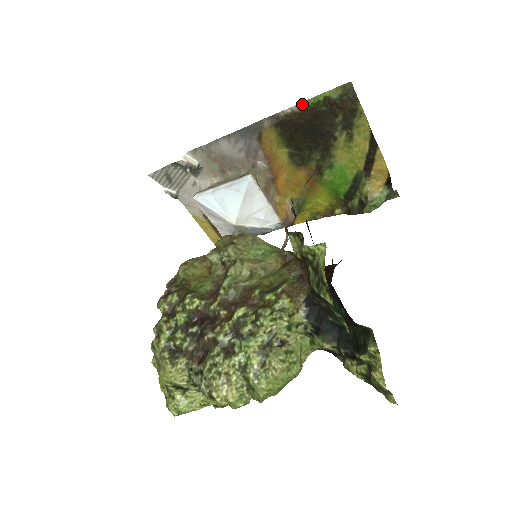
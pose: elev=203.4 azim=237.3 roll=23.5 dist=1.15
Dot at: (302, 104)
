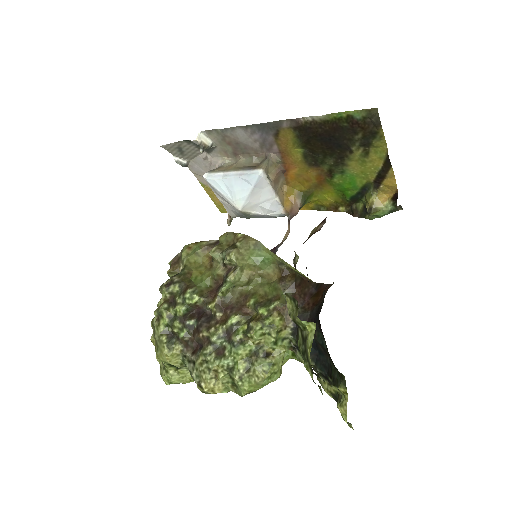
Dot at: (324, 116)
